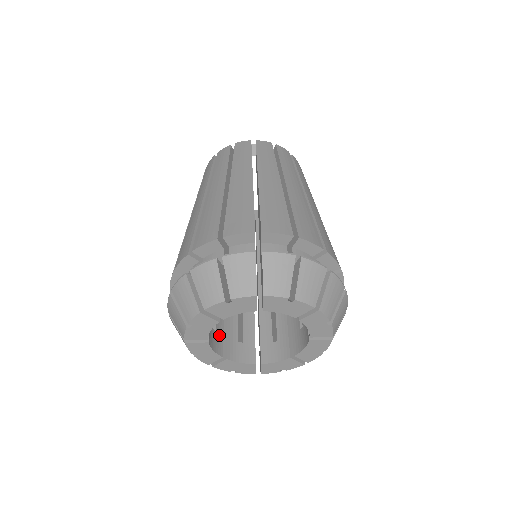
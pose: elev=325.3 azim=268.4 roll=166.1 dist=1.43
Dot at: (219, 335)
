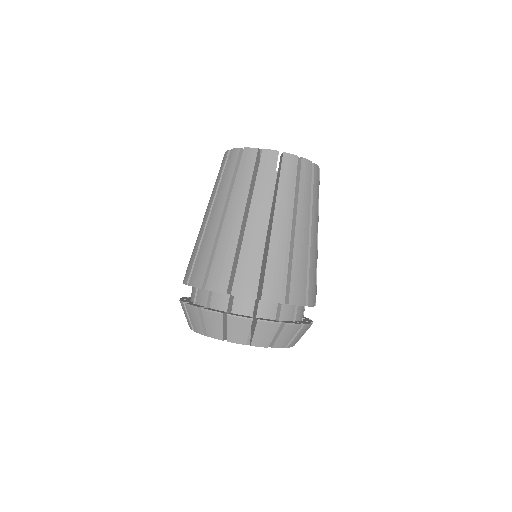
Dot at: occluded
